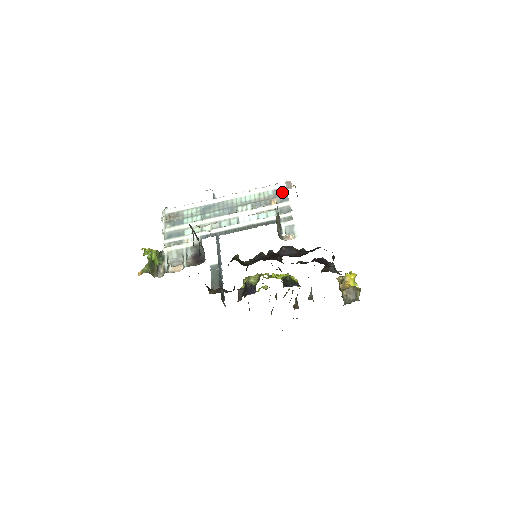
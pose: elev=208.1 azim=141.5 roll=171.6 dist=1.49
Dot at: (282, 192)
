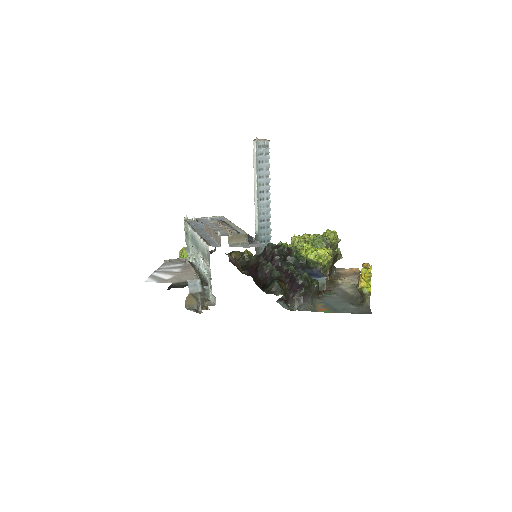
Dot at: (208, 256)
